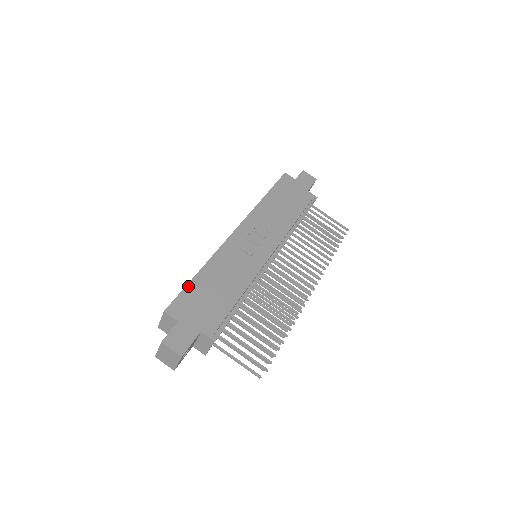
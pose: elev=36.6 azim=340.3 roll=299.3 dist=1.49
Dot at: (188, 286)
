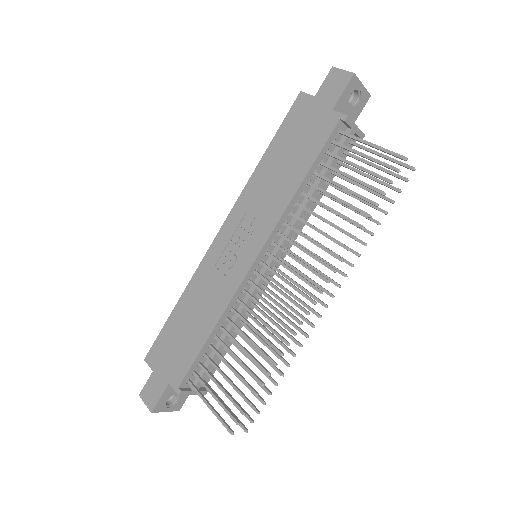
Dot at: (165, 326)
